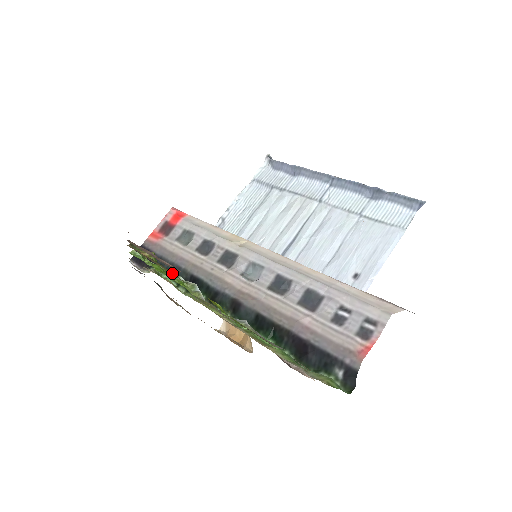
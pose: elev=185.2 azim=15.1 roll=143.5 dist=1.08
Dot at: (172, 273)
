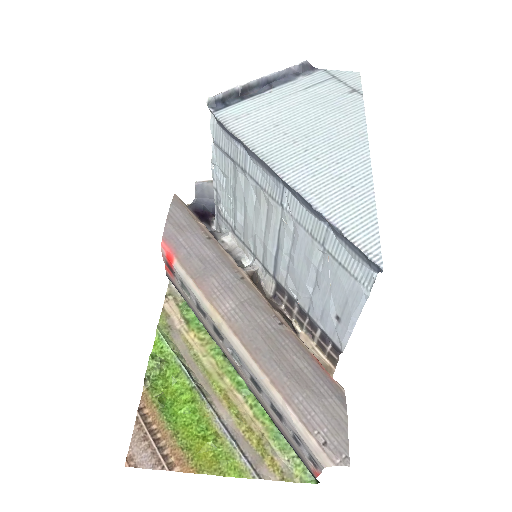
Dot at: (172, 435)
